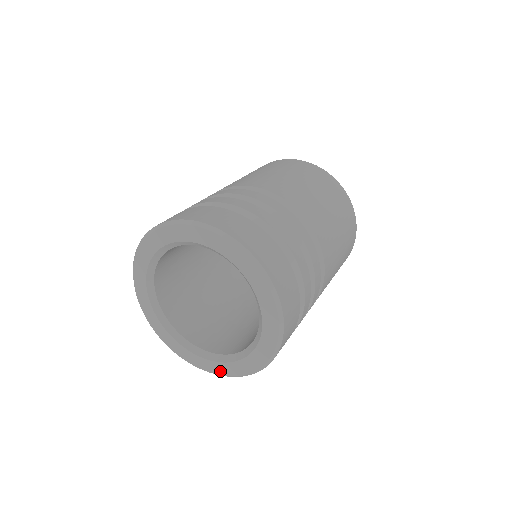
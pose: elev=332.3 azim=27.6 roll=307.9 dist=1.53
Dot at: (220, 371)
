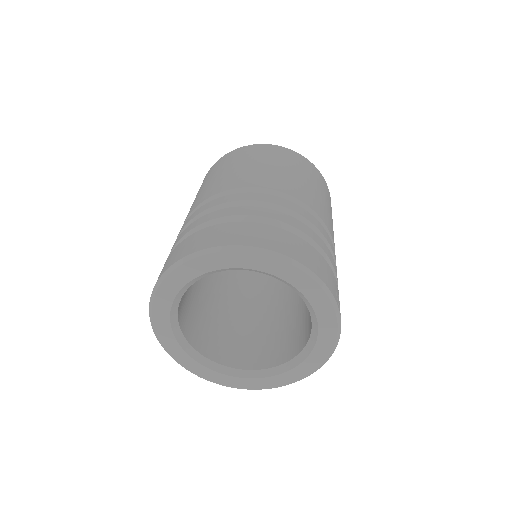
Dot at: (320, 360)
